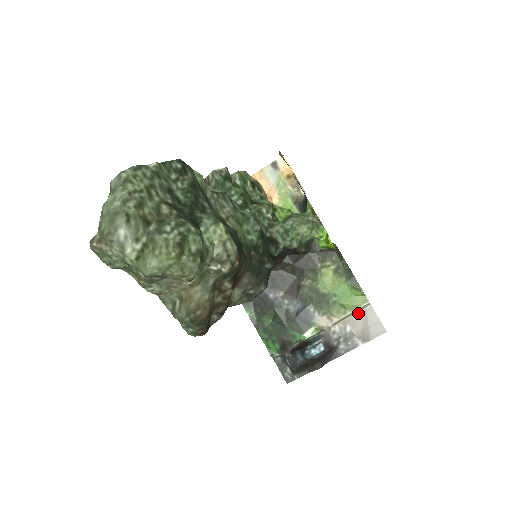
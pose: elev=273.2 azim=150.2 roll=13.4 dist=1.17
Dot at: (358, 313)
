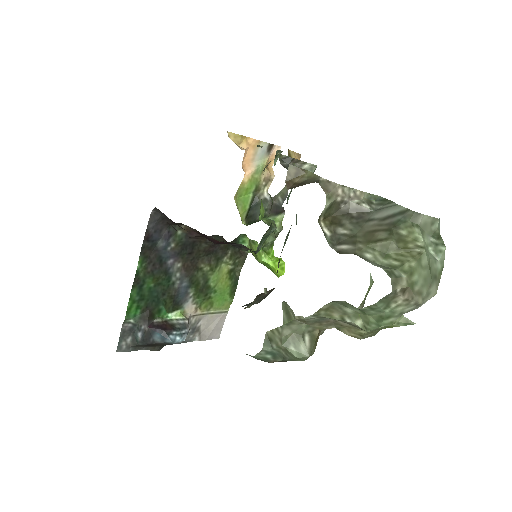
Dot at: (216, 315)
